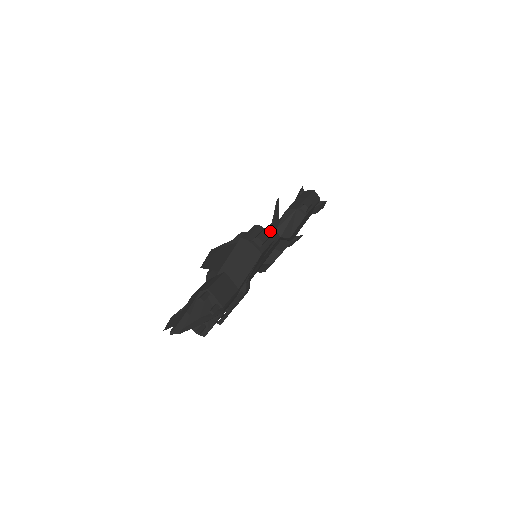
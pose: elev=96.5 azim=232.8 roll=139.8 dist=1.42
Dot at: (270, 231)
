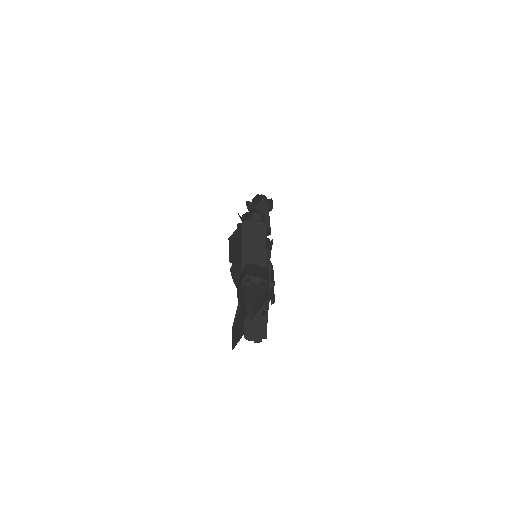
Dot at: occluded
